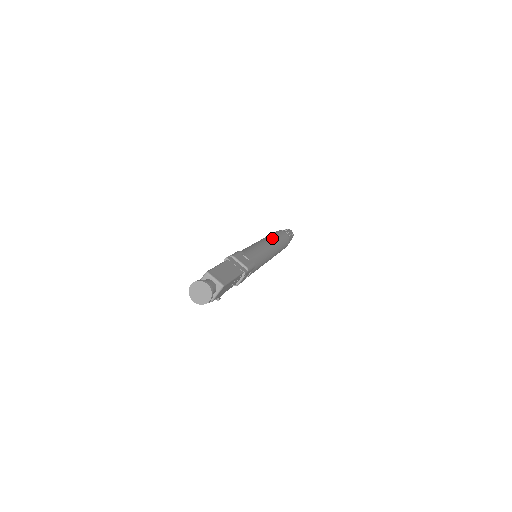
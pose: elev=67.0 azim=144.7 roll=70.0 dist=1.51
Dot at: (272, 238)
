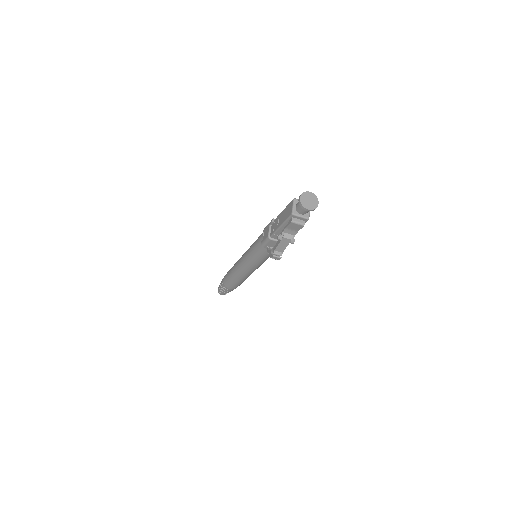
Dot at: occluded
